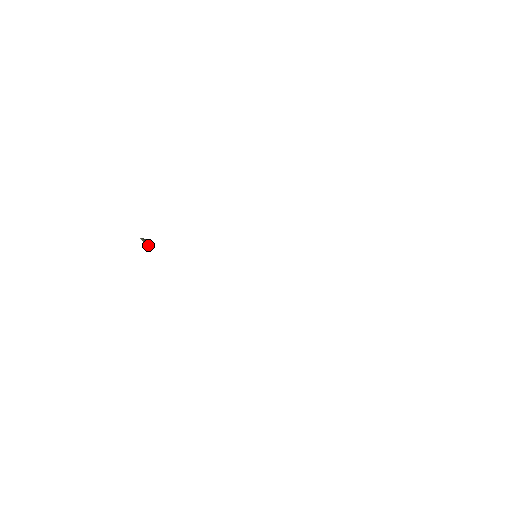
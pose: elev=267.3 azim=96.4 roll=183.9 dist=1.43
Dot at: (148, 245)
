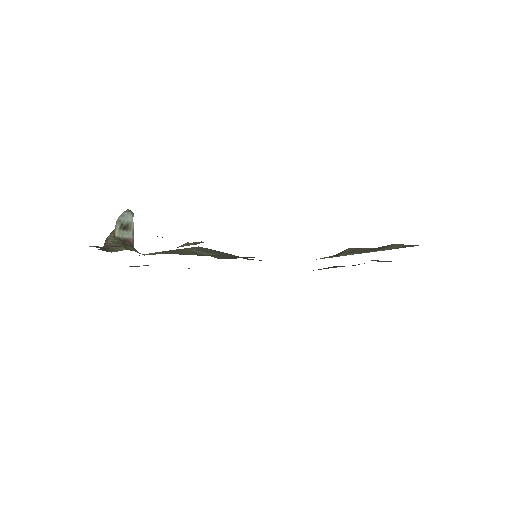
Dot at: (128, 235)
